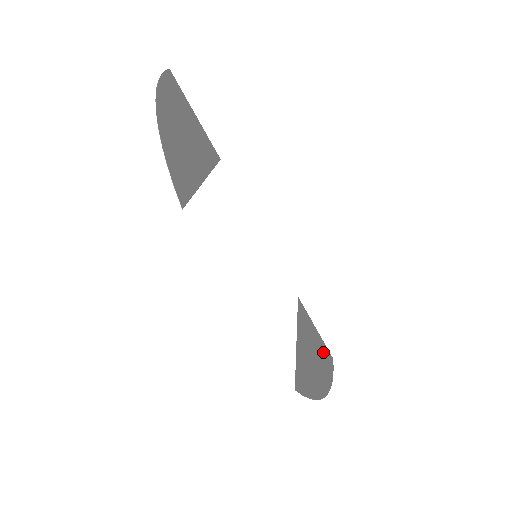
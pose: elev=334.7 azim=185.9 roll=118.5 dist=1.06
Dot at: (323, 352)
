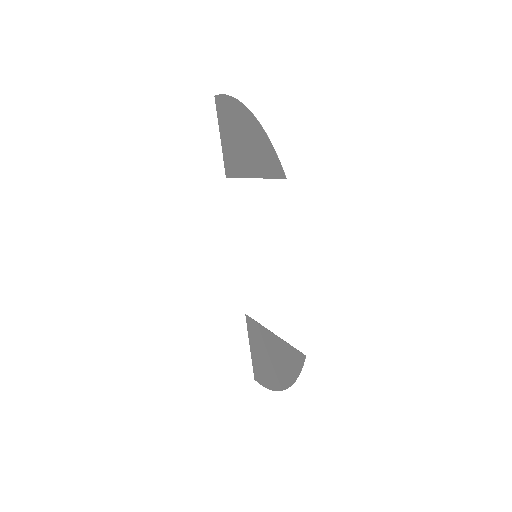
Dot at: (259, 366)
